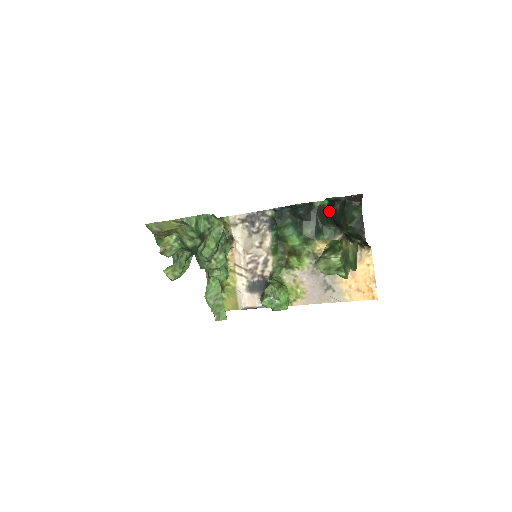
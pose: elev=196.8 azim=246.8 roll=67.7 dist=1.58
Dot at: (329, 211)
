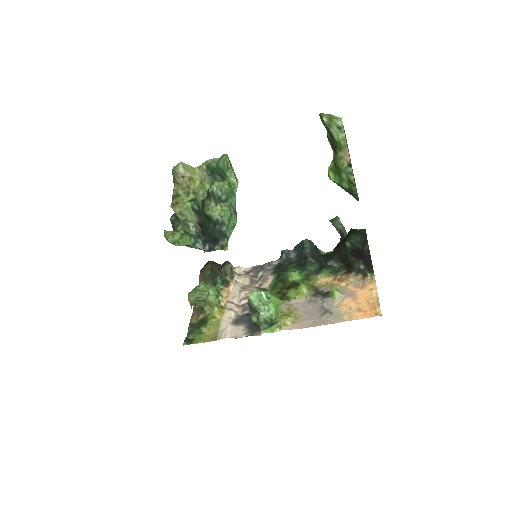
Dot at: (334, 250)
